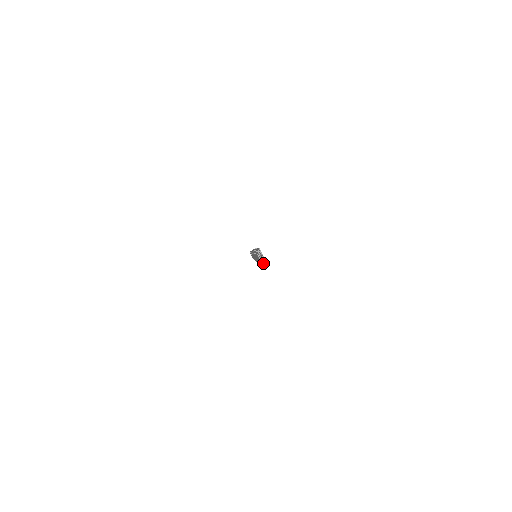
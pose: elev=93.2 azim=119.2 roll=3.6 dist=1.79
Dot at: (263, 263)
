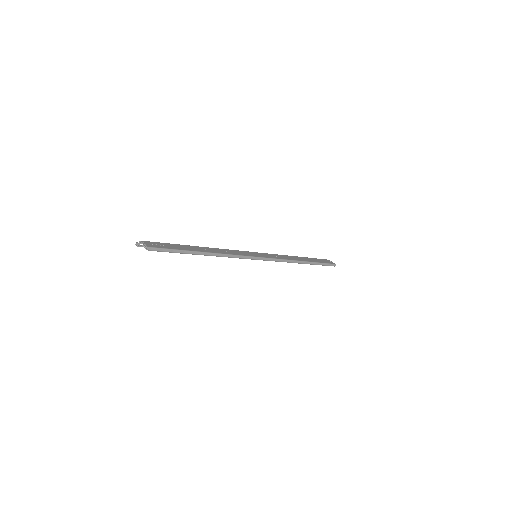
Dot at: (162, 251)
